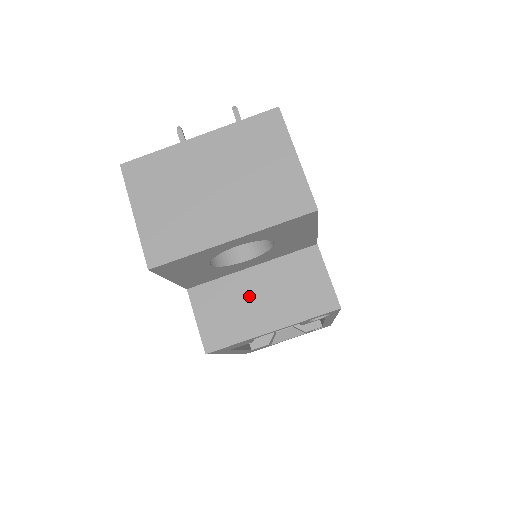
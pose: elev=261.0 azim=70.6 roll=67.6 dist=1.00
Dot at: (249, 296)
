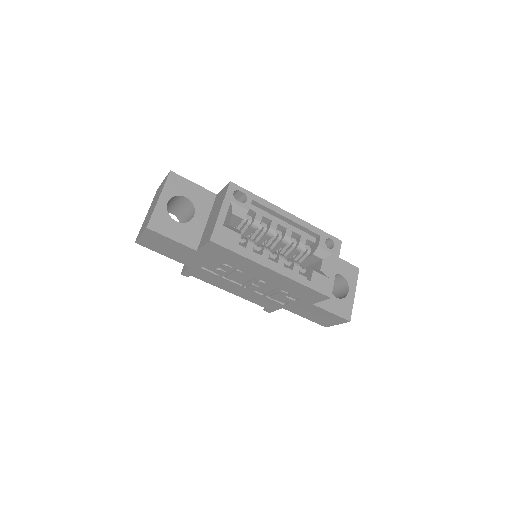
Dot at: (211, 222)
